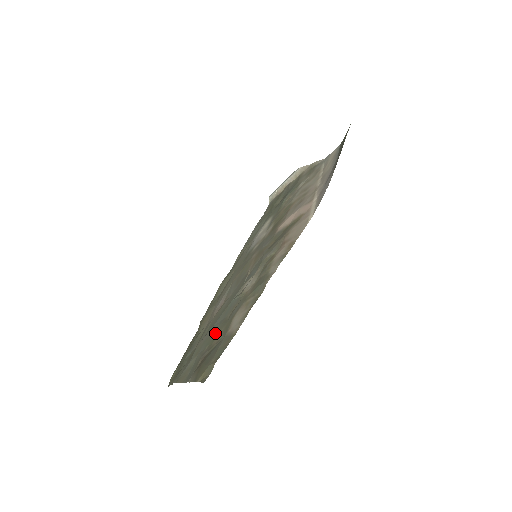
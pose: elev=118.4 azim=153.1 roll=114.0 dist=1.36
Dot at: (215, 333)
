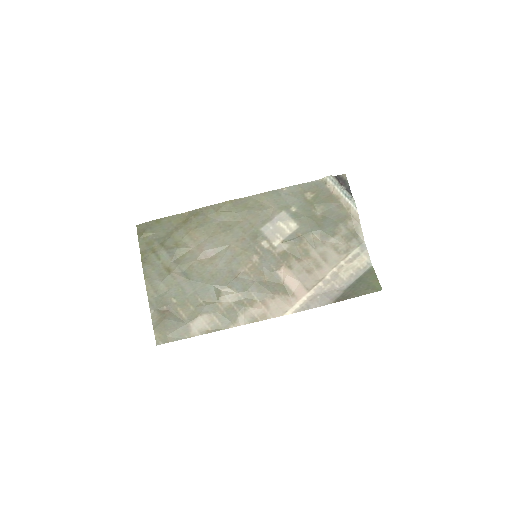
Dot at: (186, 298)
